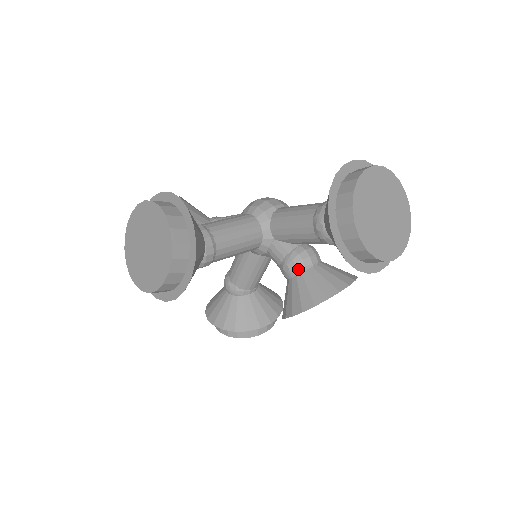
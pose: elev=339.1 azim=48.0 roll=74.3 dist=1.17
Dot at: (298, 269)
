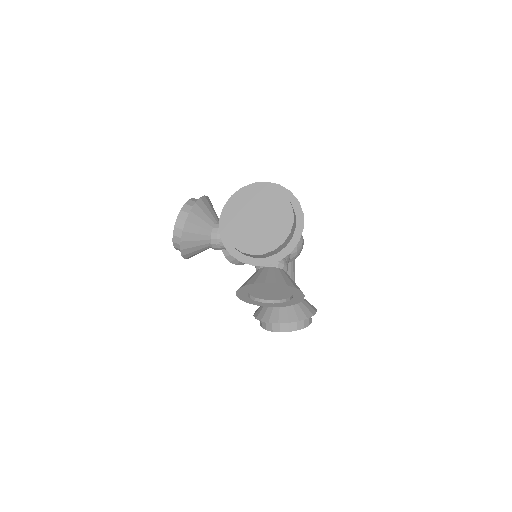
Dot at: (257, 266)
